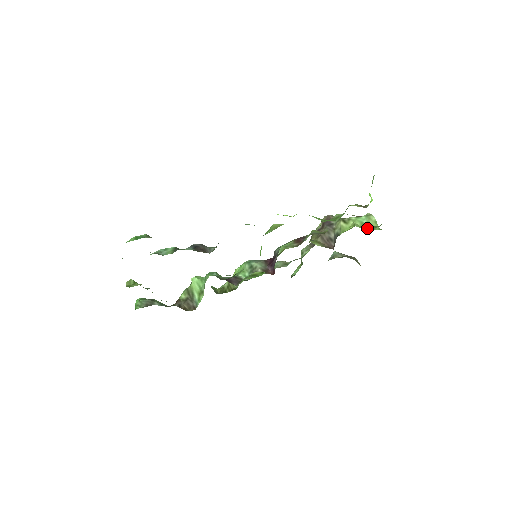
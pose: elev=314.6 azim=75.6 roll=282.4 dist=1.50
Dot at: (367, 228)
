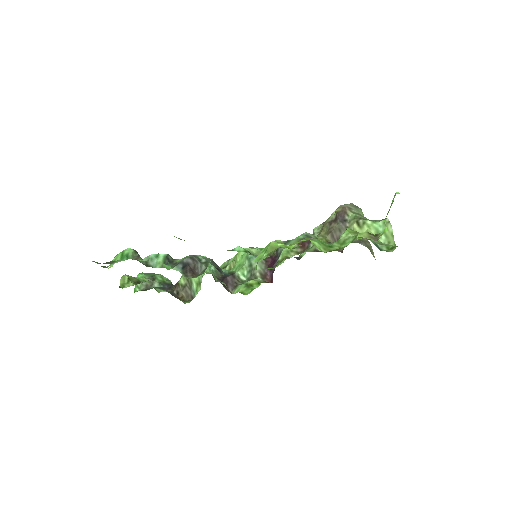
Dot at: (381, 239)
